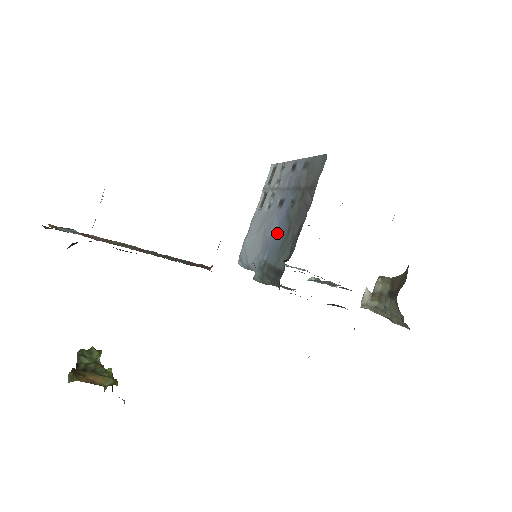
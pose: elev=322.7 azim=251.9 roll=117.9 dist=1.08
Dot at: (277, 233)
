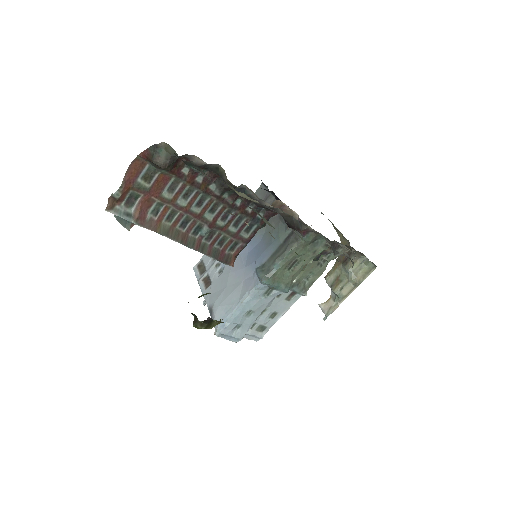
Dot at: (254, 251)
